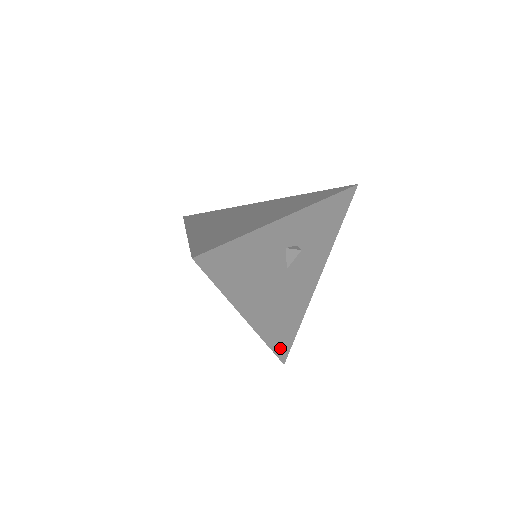
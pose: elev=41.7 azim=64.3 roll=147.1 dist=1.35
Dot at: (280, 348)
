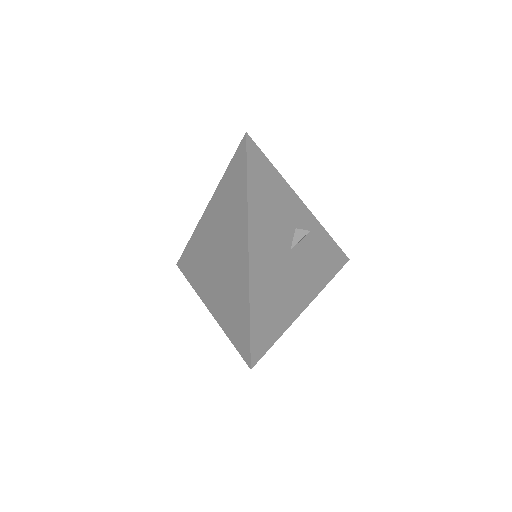
Dot at: (256, 336)
